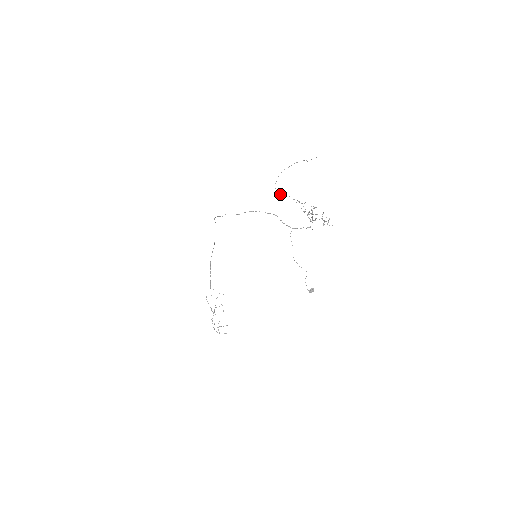
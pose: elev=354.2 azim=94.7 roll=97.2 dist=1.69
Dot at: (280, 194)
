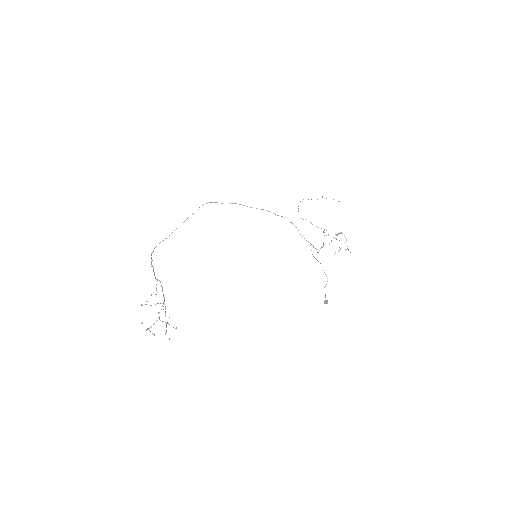
Dot at: occluded
